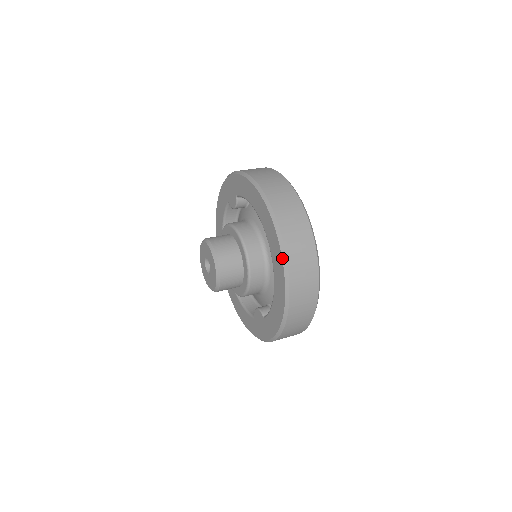
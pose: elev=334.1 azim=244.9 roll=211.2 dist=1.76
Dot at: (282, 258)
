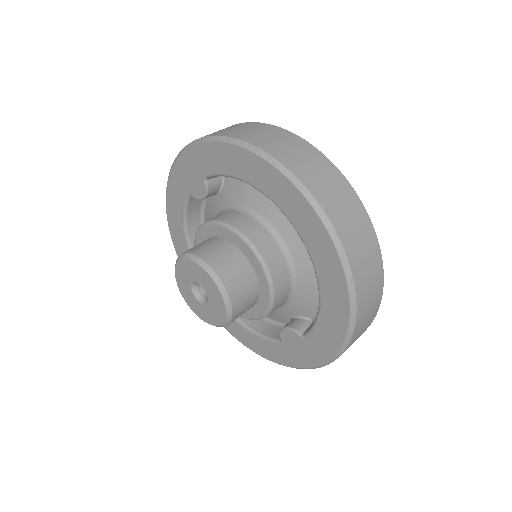
Dot at: (331, 239)
